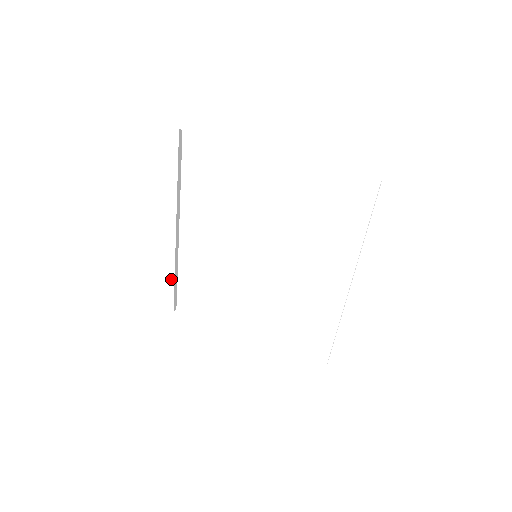
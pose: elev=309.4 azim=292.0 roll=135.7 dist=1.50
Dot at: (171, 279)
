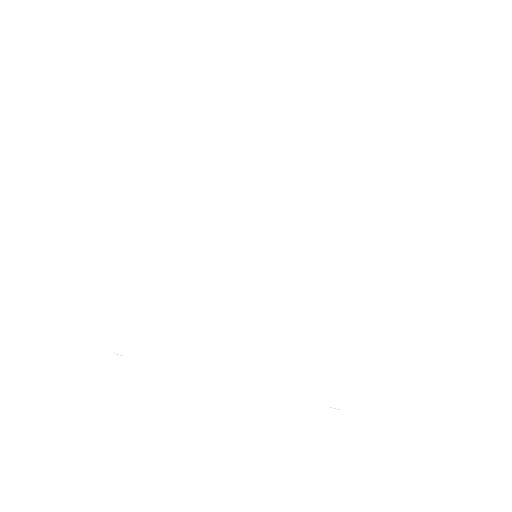
Dot at: (128, 301)
